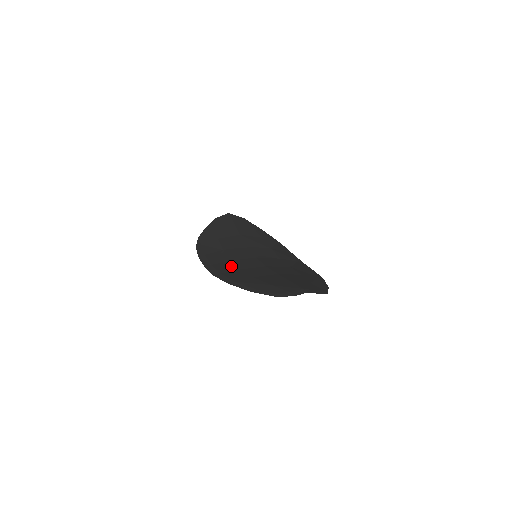
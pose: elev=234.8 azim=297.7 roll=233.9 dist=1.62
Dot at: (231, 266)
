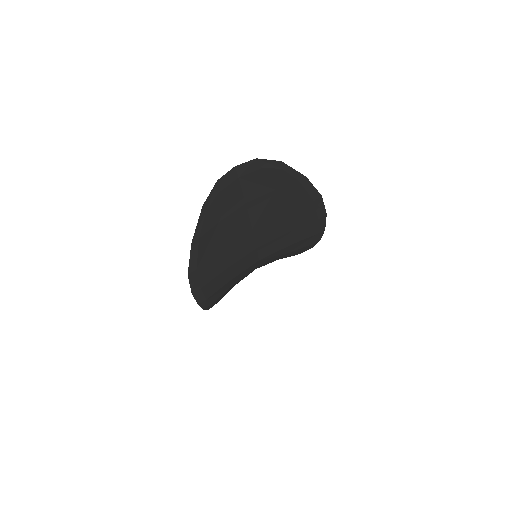
Dot at: occluded
